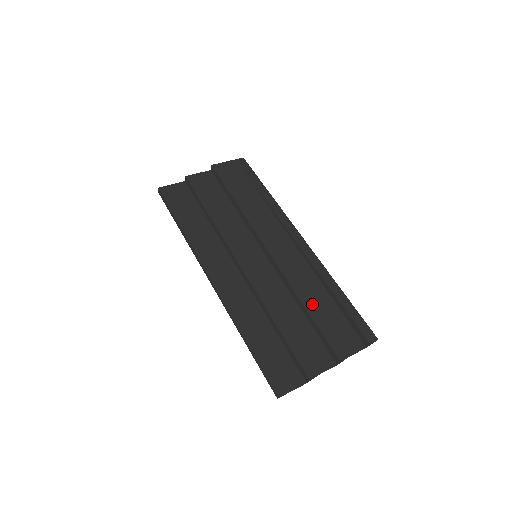
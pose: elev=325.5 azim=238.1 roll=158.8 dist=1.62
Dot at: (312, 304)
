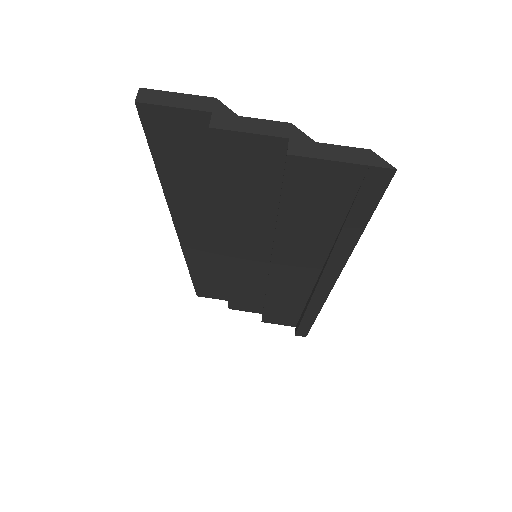
Dot at: (275, 305)
